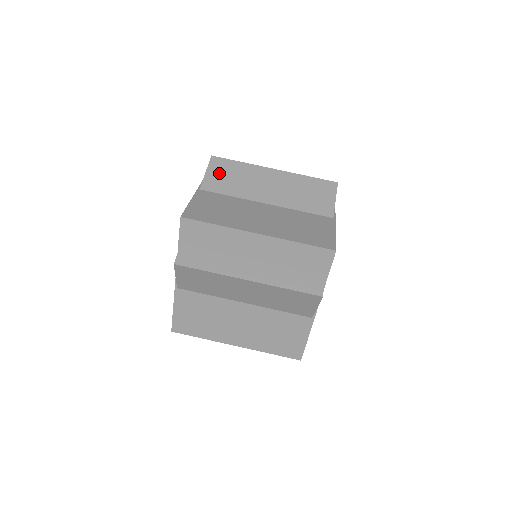
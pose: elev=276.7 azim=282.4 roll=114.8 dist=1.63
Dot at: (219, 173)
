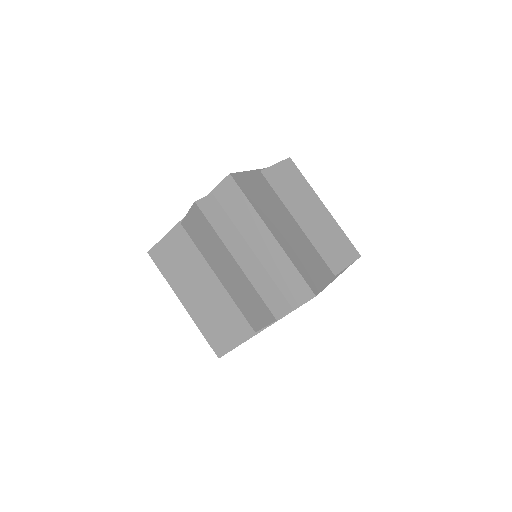
Dot at: (284, 173)
